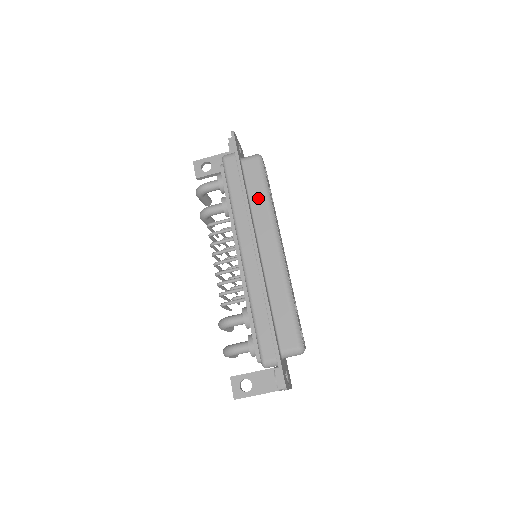
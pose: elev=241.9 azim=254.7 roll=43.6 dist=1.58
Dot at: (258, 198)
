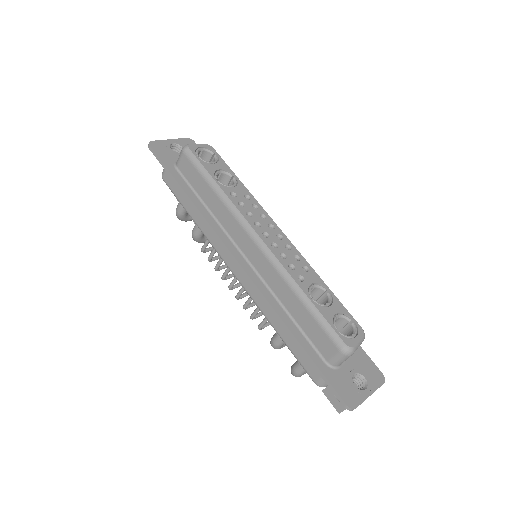
Dot at: (210, 198)
